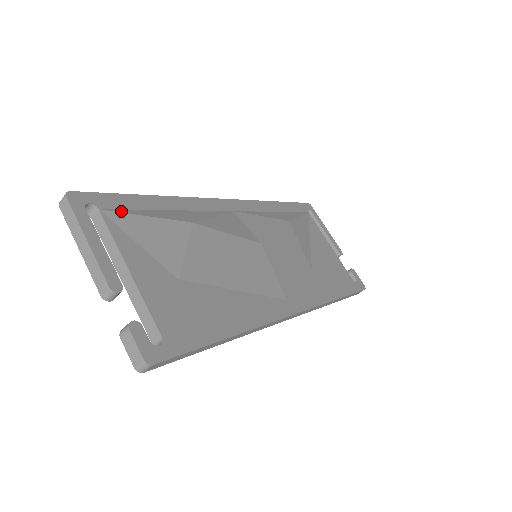
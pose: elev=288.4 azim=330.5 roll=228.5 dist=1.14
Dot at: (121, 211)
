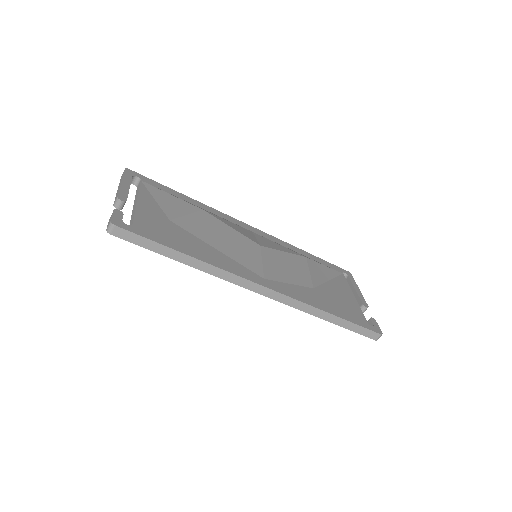
Dot at: (155, 187)
